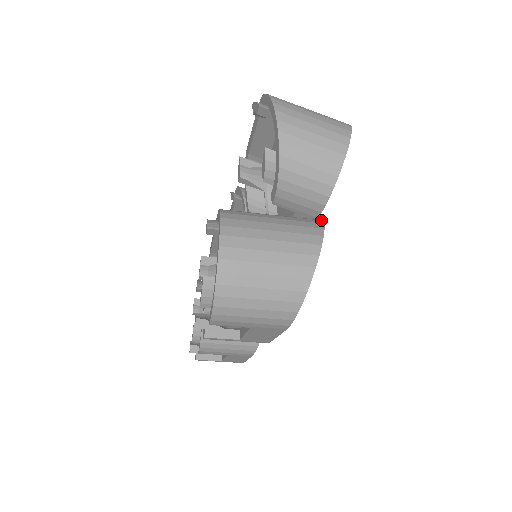
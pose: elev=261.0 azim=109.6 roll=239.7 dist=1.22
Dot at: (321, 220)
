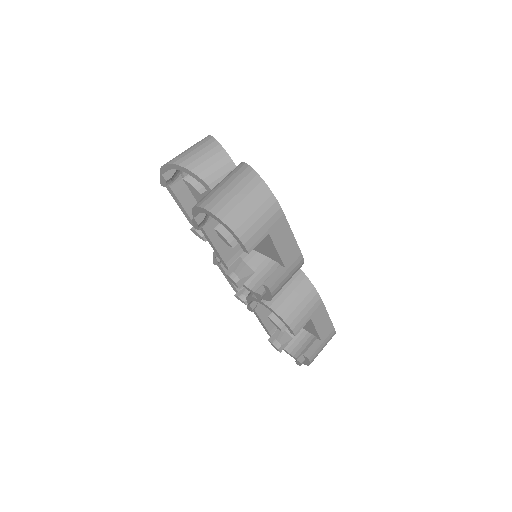
Dot at: occluded
